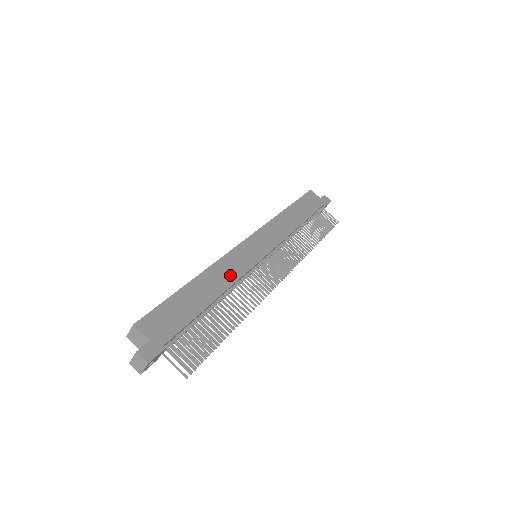
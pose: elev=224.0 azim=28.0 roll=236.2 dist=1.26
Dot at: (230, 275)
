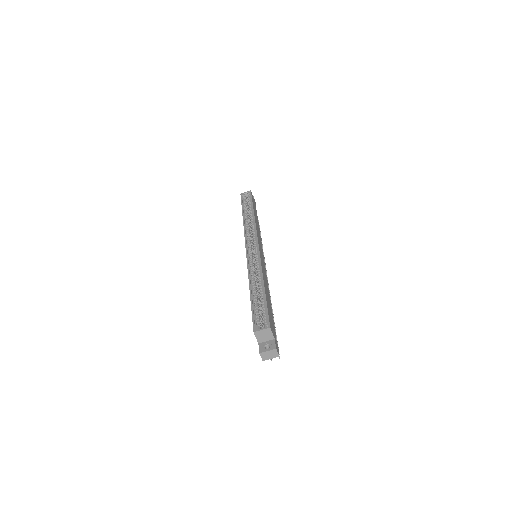
Dot at: (266, 278)
